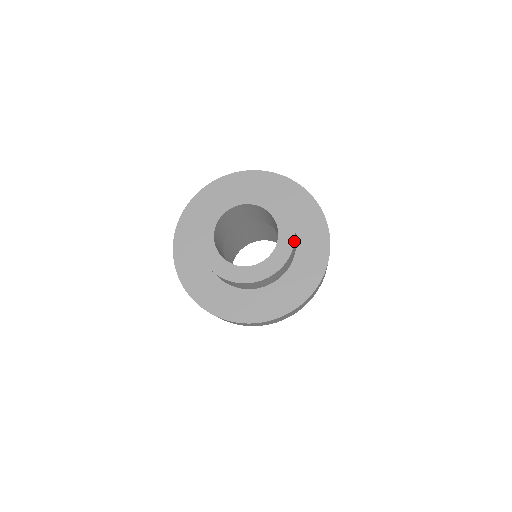
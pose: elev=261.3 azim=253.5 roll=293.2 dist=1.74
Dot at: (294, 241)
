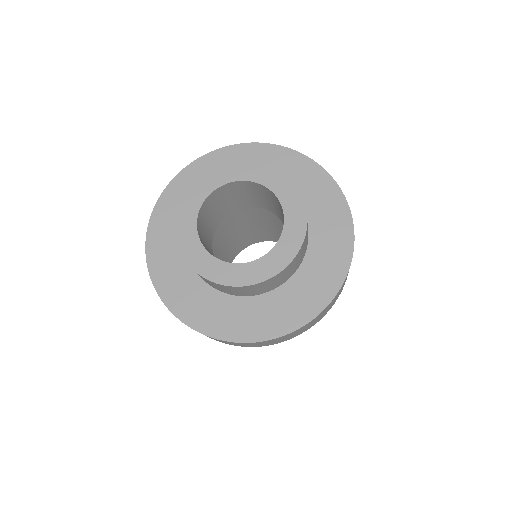
Dot at: (285, 267)
